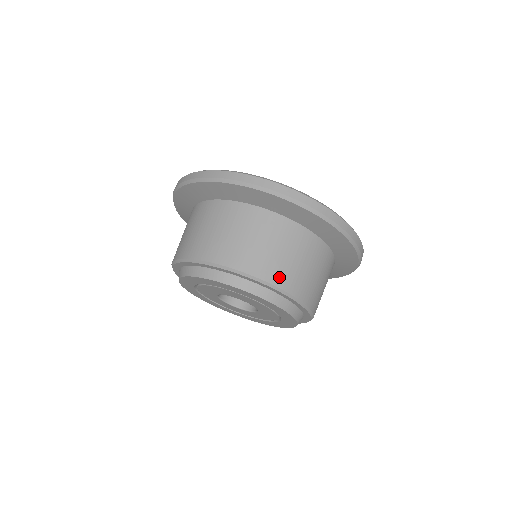
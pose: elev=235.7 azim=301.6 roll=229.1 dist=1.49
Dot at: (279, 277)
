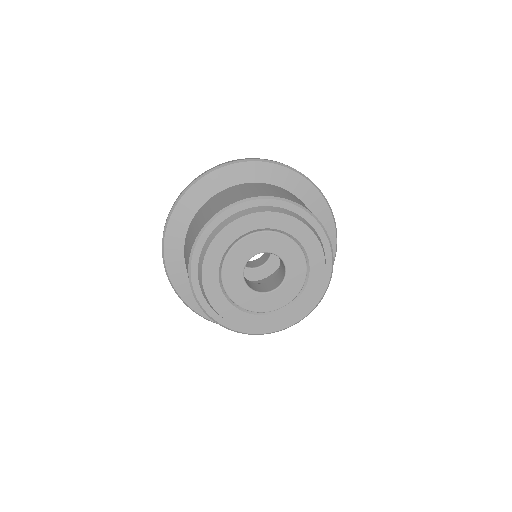
Dot at: (250, 195)
